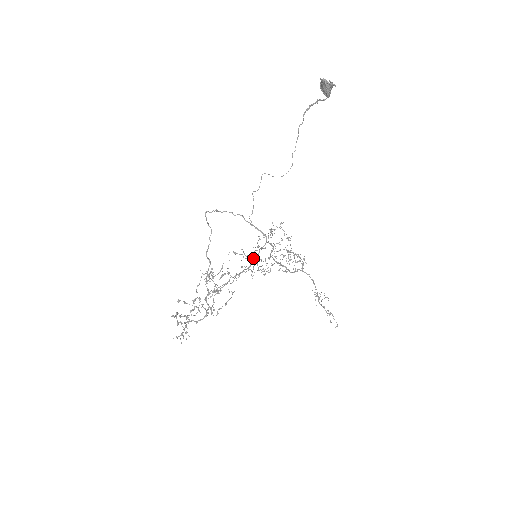
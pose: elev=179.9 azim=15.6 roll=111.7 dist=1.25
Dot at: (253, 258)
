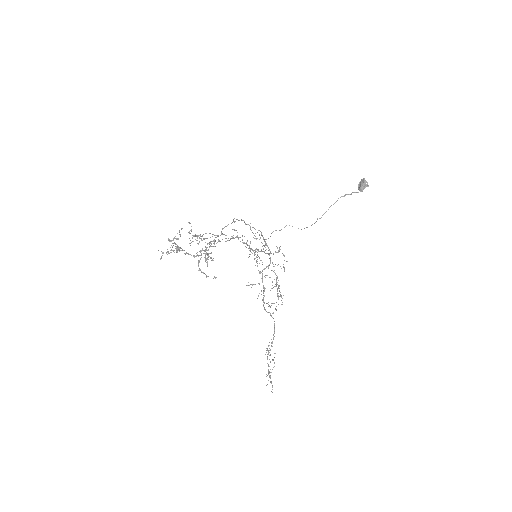
Dot at: (255, 252)
